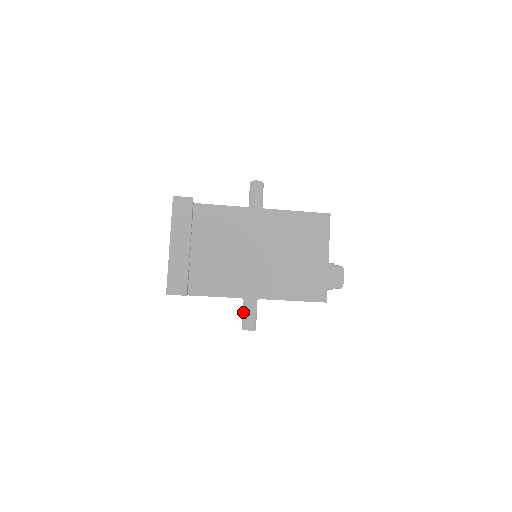
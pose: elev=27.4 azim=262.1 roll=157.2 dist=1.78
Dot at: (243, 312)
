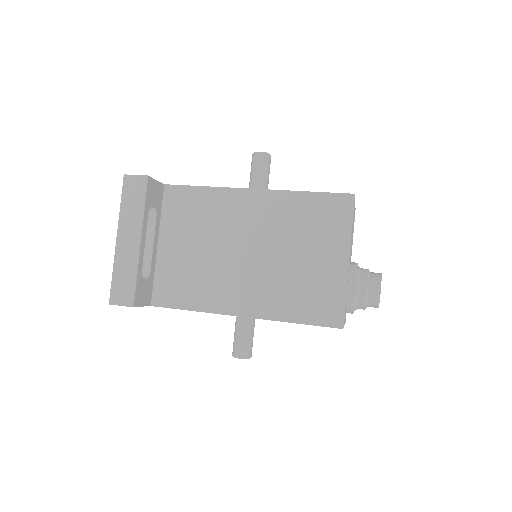
Dot at: (234, 332)
